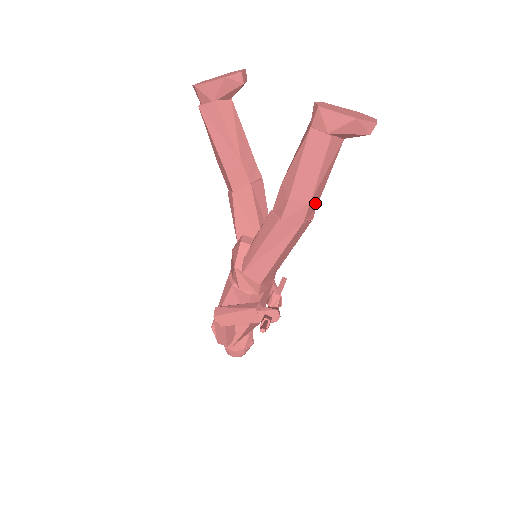
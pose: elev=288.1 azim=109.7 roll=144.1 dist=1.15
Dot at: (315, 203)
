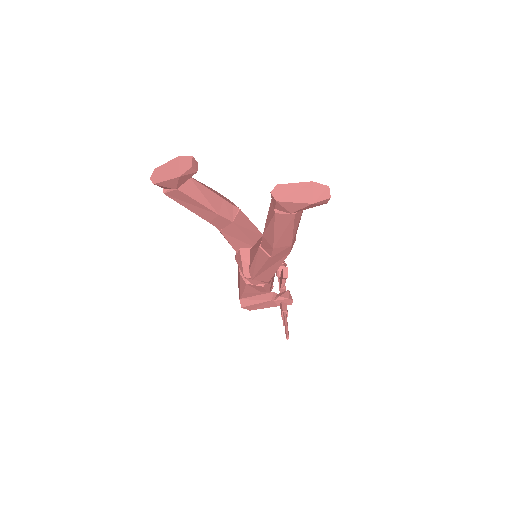
Dot at: occluded
